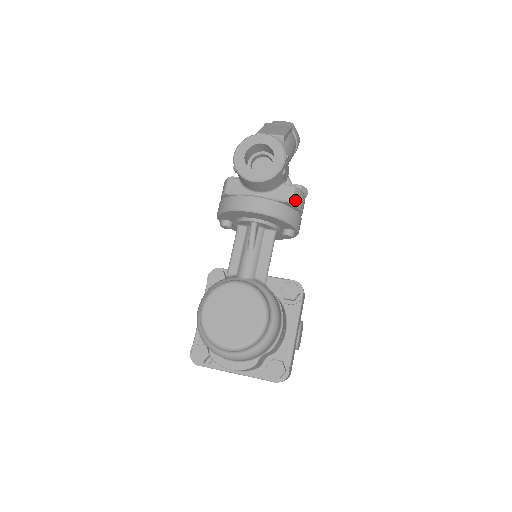
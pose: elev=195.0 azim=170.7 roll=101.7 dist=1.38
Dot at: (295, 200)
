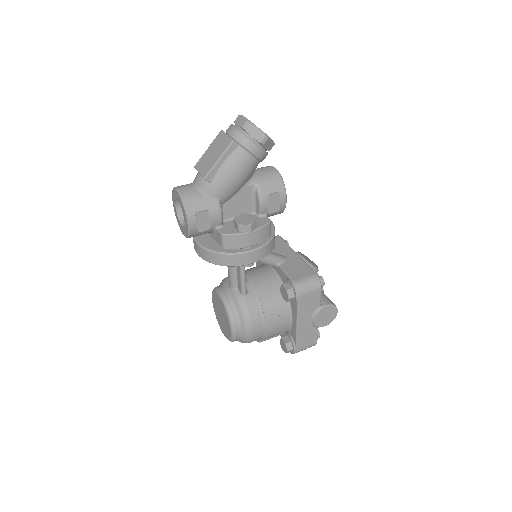
Dot at: (227, 246)
